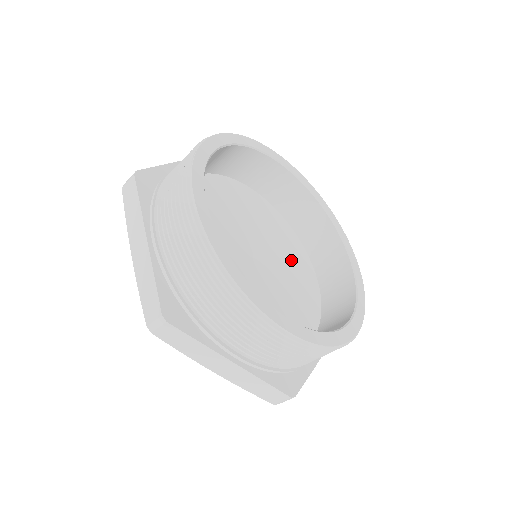
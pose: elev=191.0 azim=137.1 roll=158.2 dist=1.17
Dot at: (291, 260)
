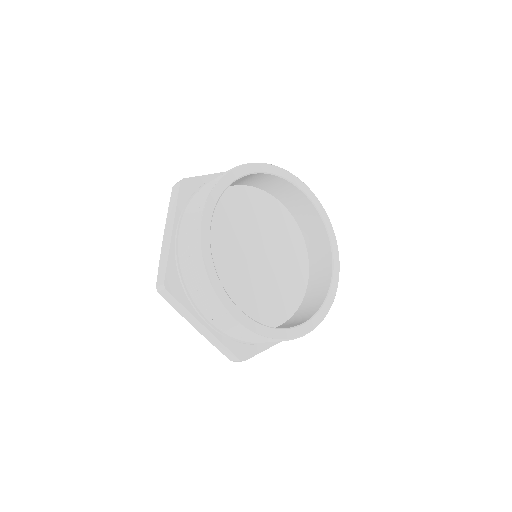
Dot at: (290, 263)
